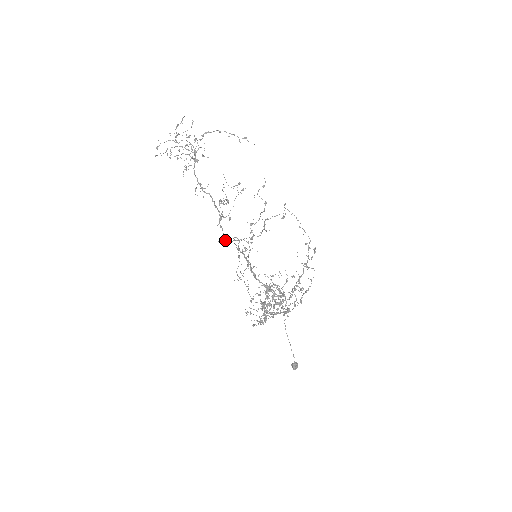
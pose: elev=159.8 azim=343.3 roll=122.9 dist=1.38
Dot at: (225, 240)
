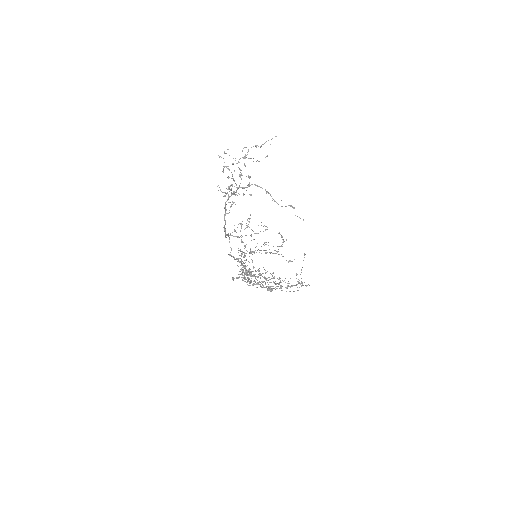
Dot at: occluded
